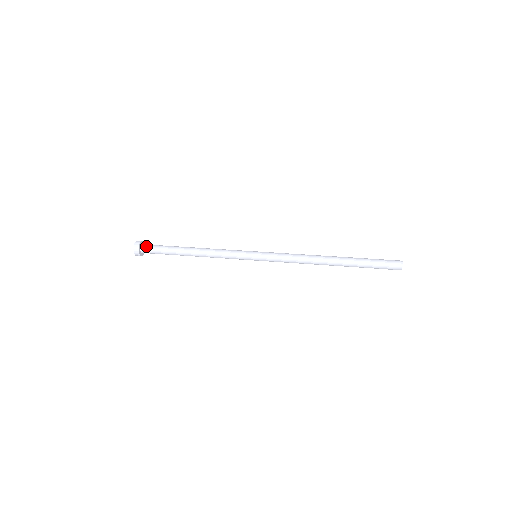
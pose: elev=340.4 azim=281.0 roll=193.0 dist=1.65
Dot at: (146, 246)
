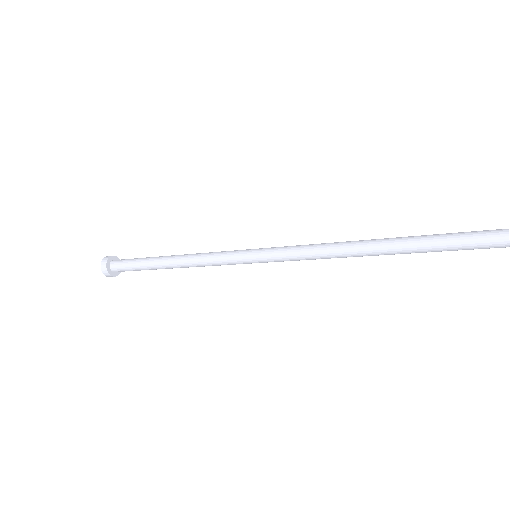
Dot at: (115, 265)
